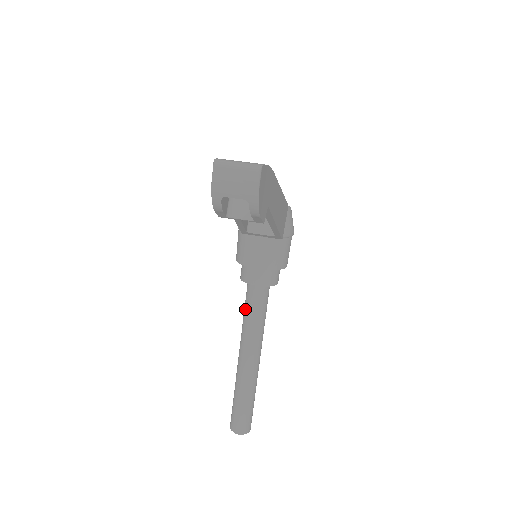
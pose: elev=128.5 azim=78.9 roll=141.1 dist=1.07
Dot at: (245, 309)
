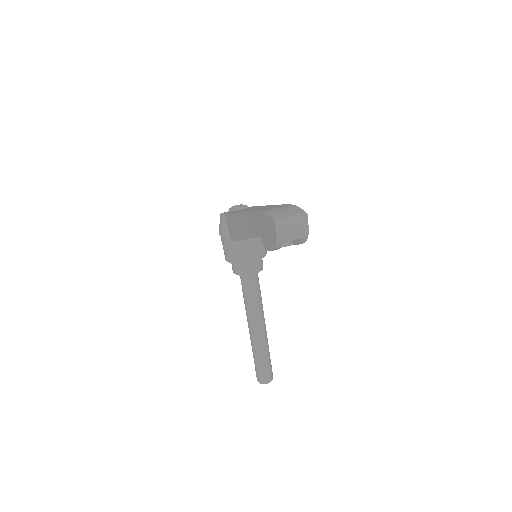
Dot at: (245, 294)
